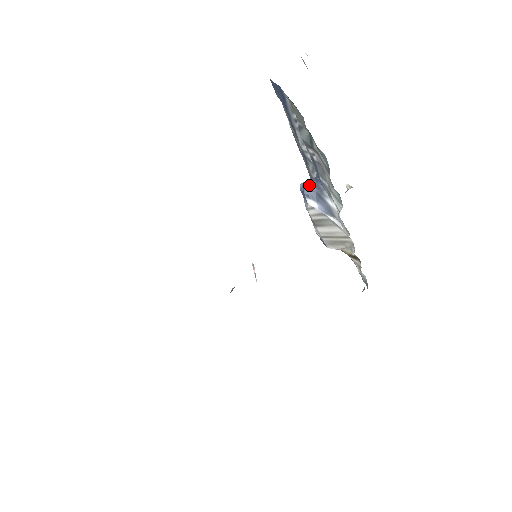
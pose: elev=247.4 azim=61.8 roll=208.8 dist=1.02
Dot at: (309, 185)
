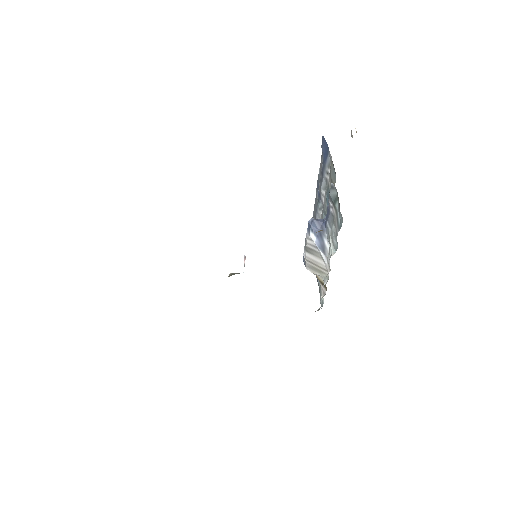
Dot at: (316, 223)
